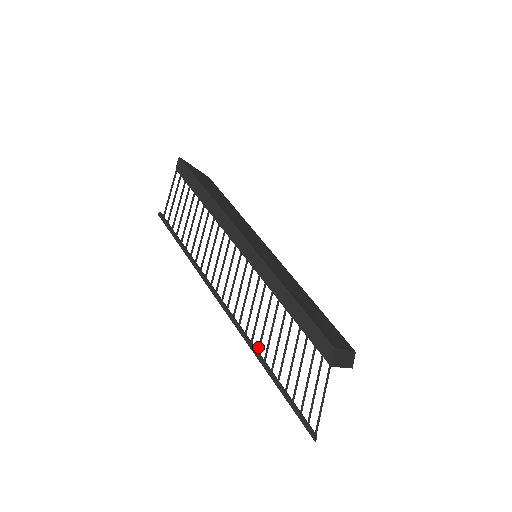
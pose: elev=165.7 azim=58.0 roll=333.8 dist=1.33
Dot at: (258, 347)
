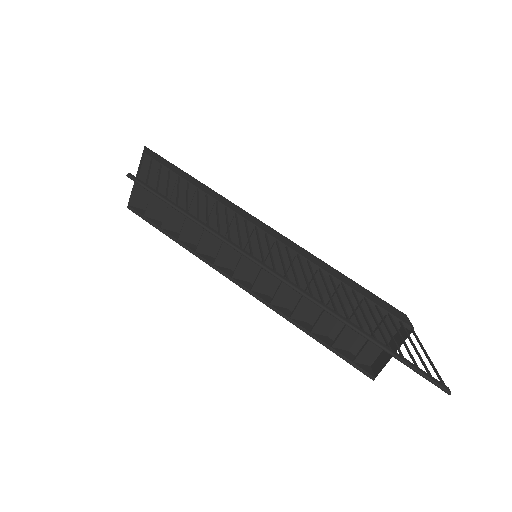
Dot at: (335, 309)
